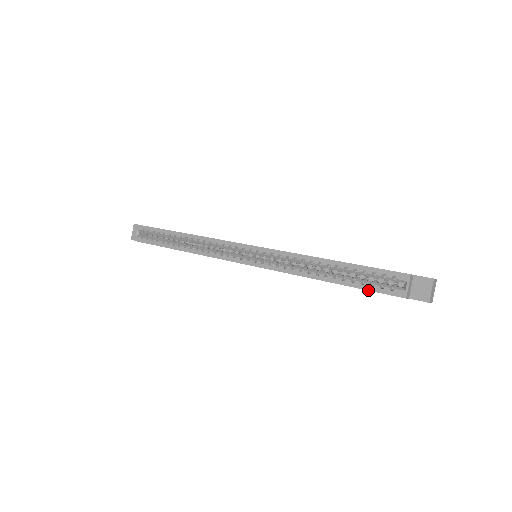
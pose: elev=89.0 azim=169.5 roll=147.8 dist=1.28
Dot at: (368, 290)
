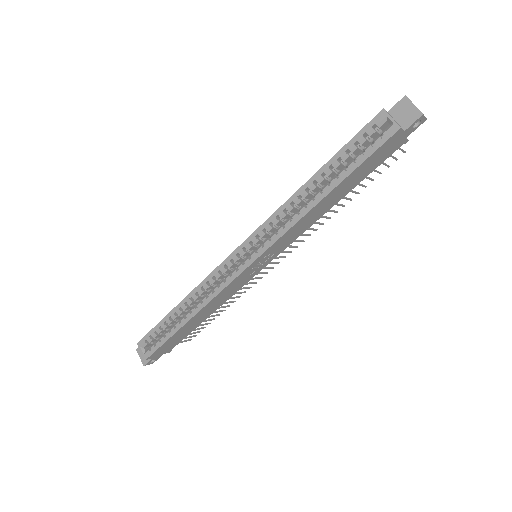
Dot at: (365, 160)
